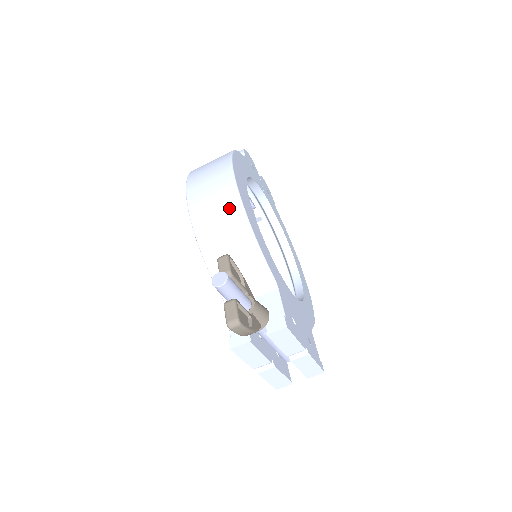
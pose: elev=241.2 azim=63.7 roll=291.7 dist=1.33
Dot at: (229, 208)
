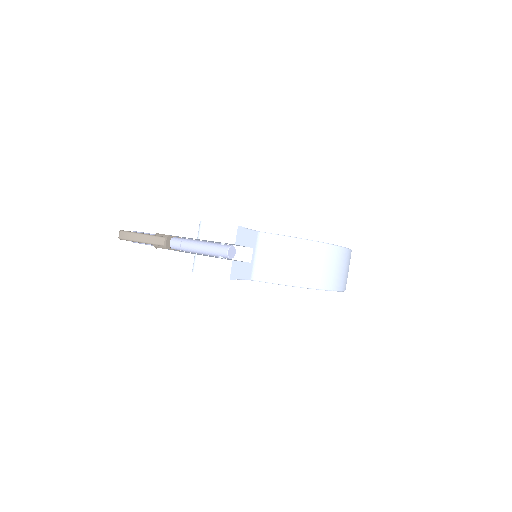
Dot at: occluded
